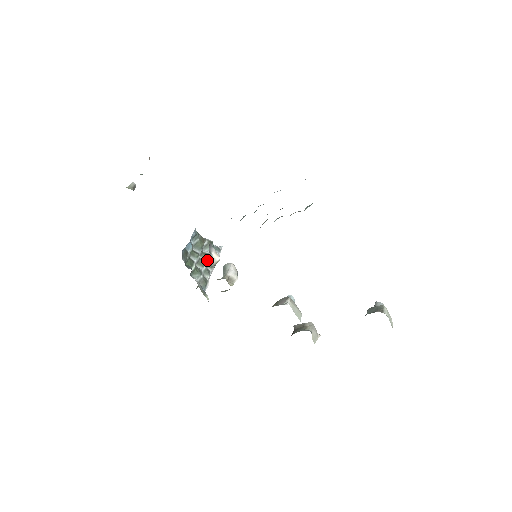
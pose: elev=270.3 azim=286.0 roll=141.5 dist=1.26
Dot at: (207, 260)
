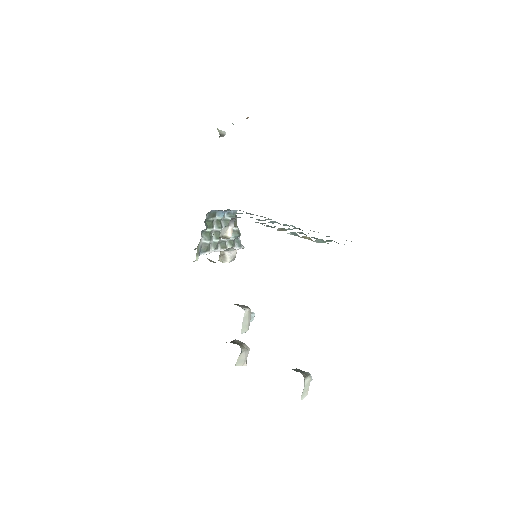
Dot at: (224, 239)
